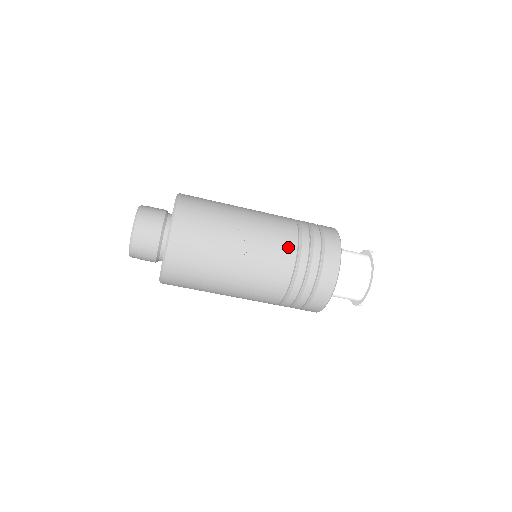
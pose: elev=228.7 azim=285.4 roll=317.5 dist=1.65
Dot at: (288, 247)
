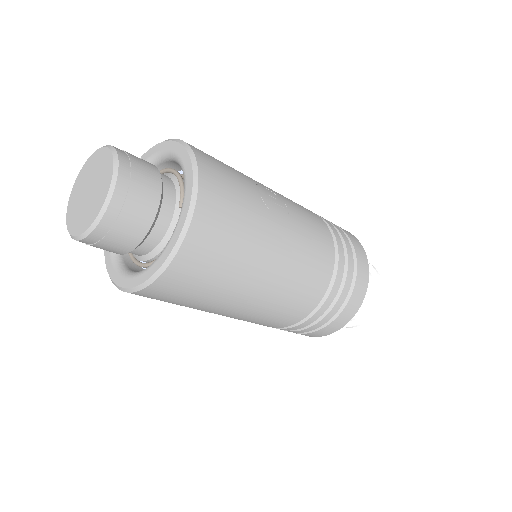
Dot at: (318, 220)
